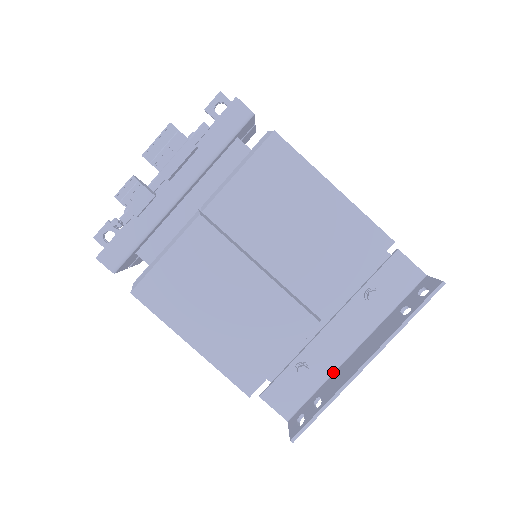
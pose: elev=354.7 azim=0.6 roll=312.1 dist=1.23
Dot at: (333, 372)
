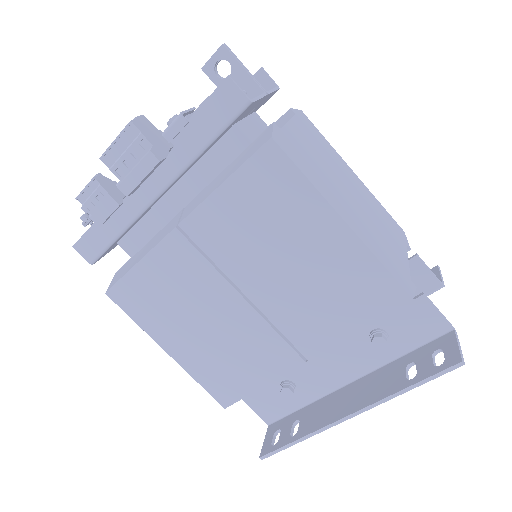
Dot at: (321, 397)
